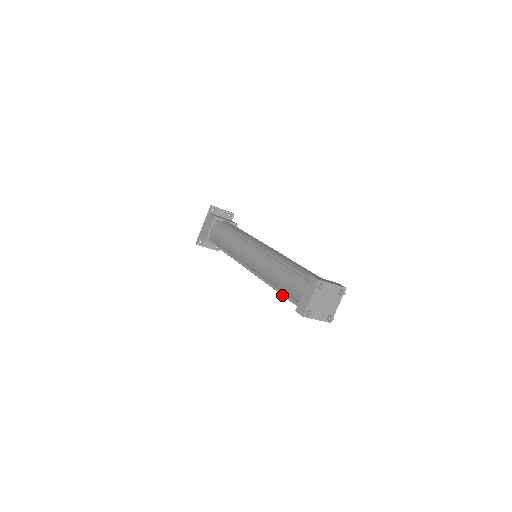
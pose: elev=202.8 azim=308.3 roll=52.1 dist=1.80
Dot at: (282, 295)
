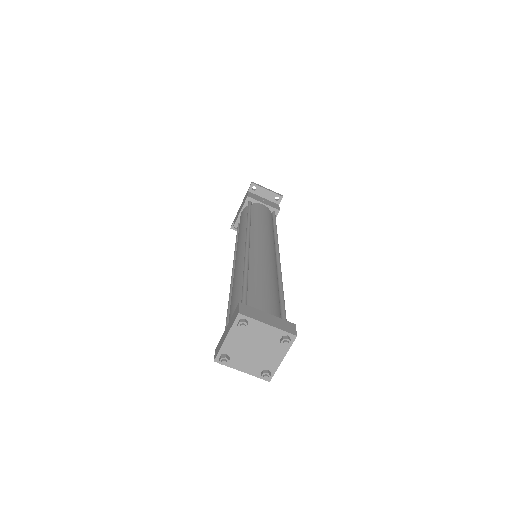
Dot at: (226, 319)
